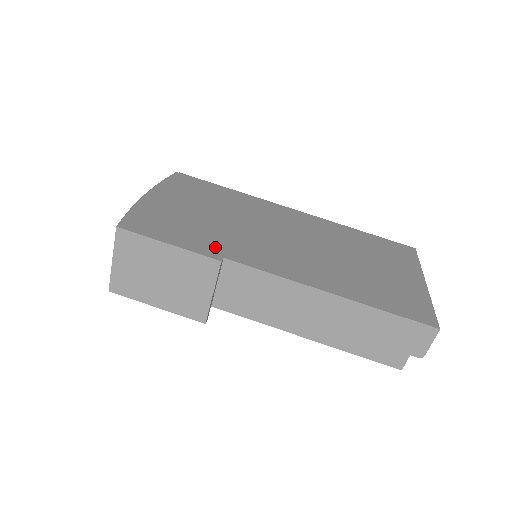
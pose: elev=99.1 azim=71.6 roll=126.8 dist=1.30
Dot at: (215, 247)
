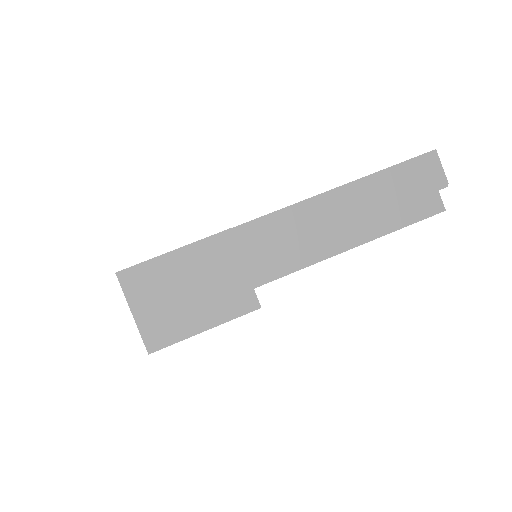
Dot at: occluded
